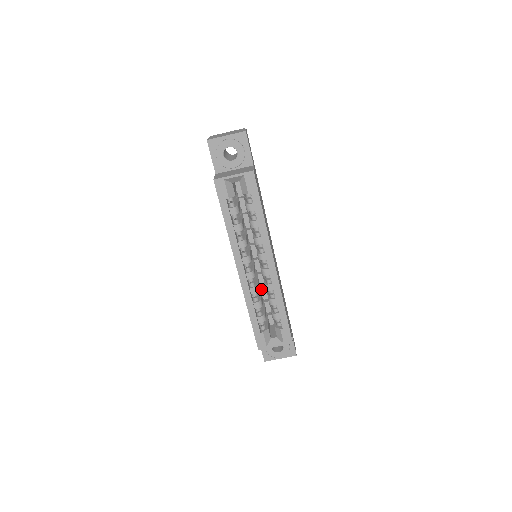
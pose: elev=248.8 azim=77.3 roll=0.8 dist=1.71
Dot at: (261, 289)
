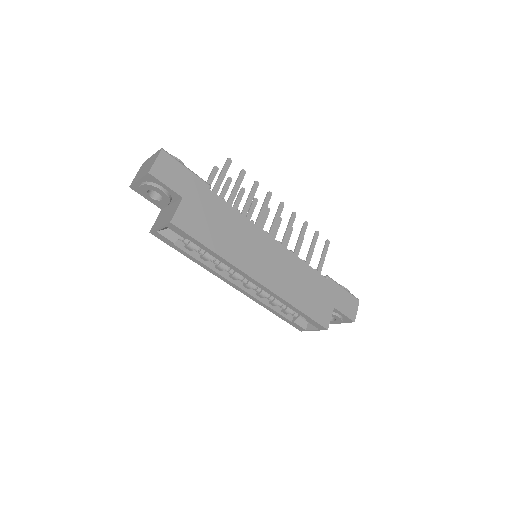
Dot at: occluded
